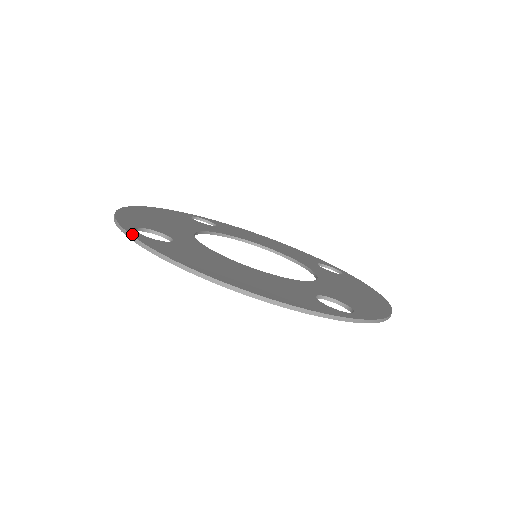
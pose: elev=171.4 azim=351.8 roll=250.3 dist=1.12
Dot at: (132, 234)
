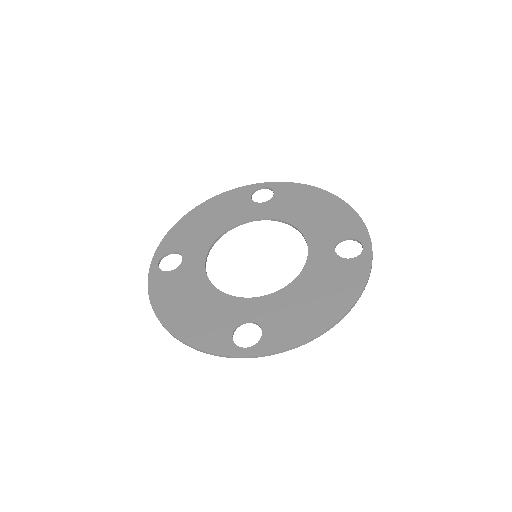
Dot at: (150, 270)
